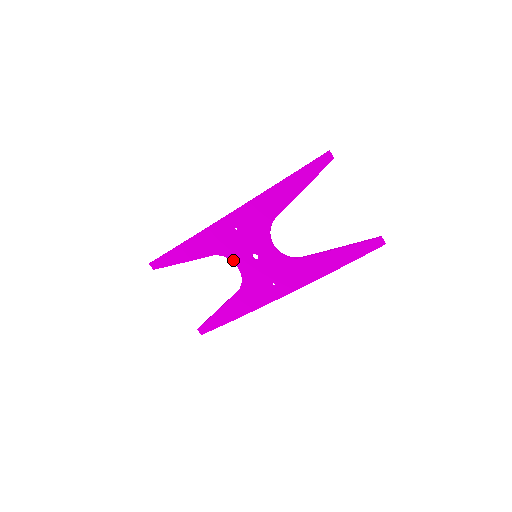
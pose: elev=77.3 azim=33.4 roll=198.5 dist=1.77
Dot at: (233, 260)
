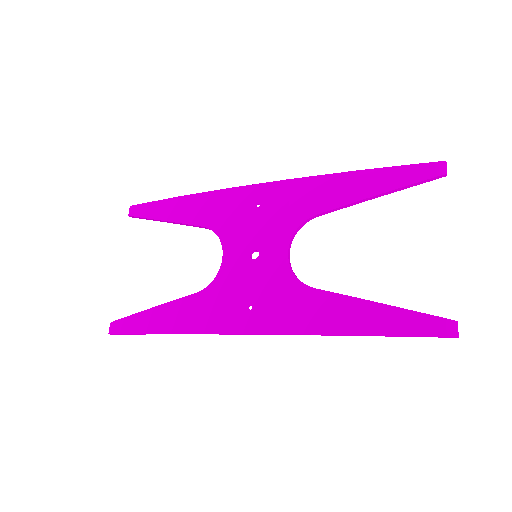
Dot at: (224, 245)
